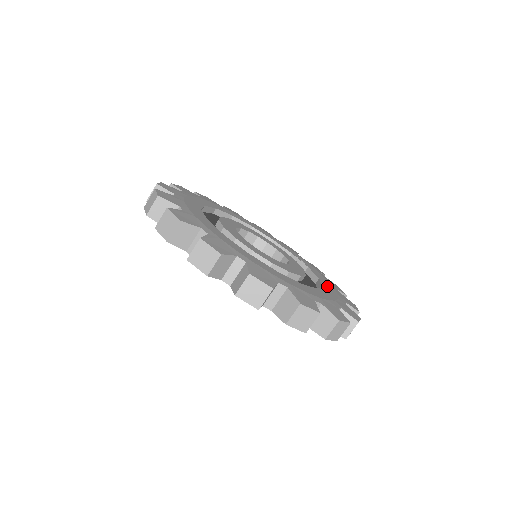
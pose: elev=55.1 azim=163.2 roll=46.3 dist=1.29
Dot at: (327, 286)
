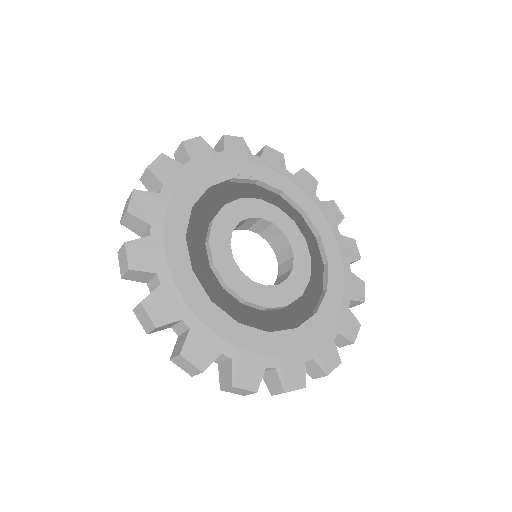
Dot at: (297, 196)
